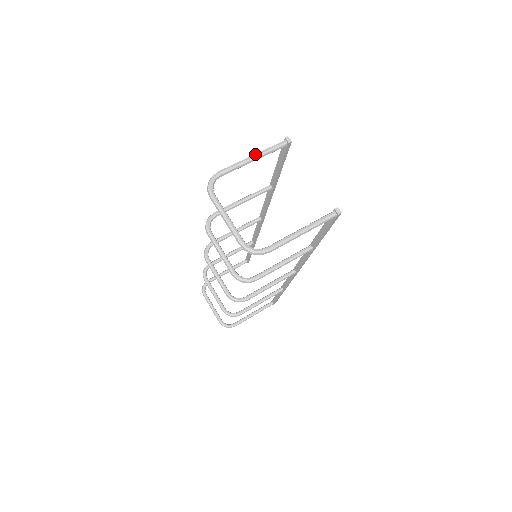
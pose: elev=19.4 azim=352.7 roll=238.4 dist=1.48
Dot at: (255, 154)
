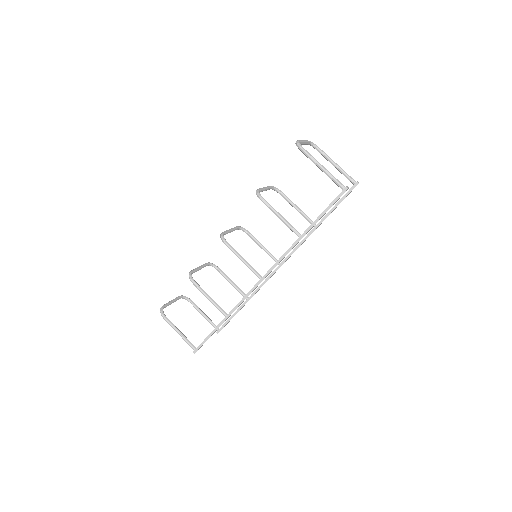
Dot at: (340, 167)
